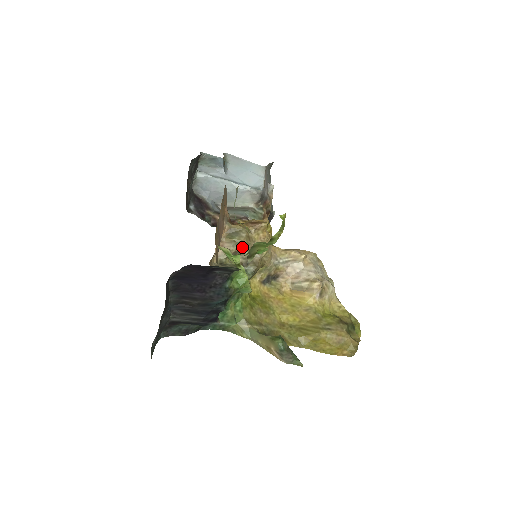
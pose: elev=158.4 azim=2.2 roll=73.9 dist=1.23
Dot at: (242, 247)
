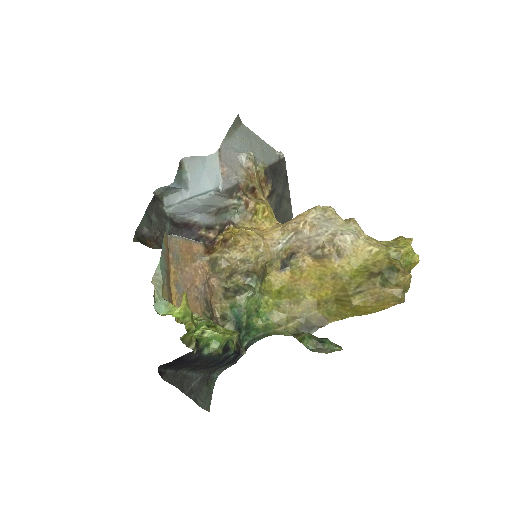
Dot at: (228, 271)
